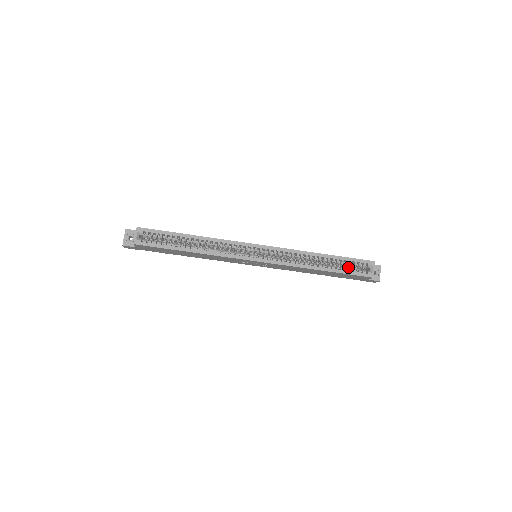
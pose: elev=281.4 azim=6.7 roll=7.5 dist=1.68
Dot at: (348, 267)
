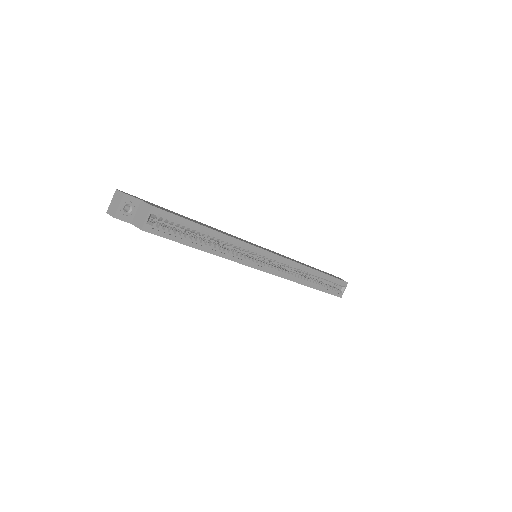
Dot at: occluded
